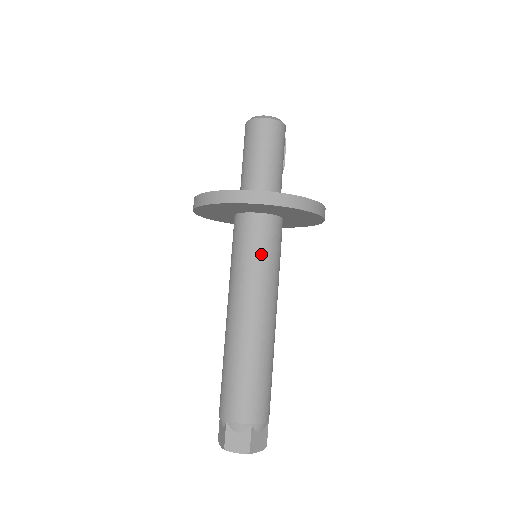
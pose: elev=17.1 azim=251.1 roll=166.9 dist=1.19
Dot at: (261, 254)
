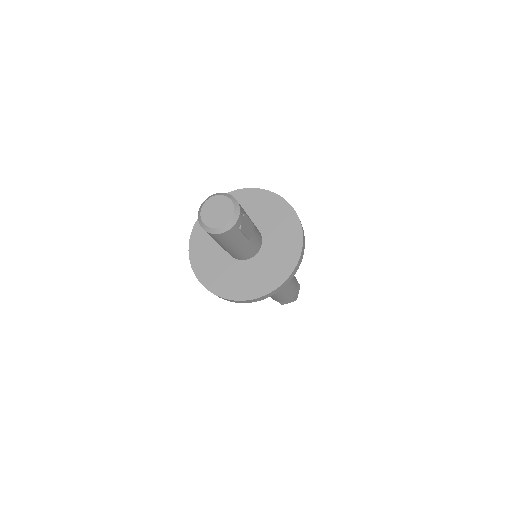
Dot at: occluded
